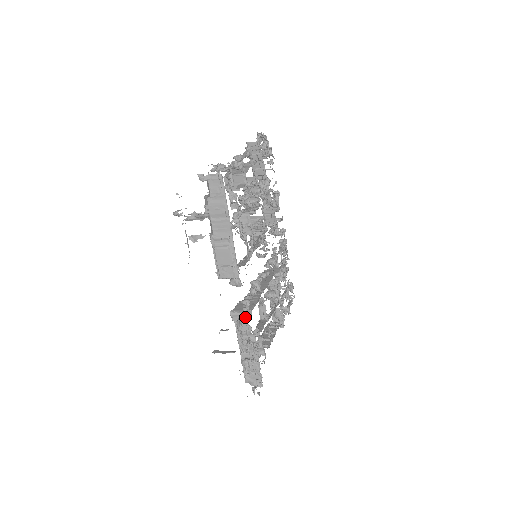
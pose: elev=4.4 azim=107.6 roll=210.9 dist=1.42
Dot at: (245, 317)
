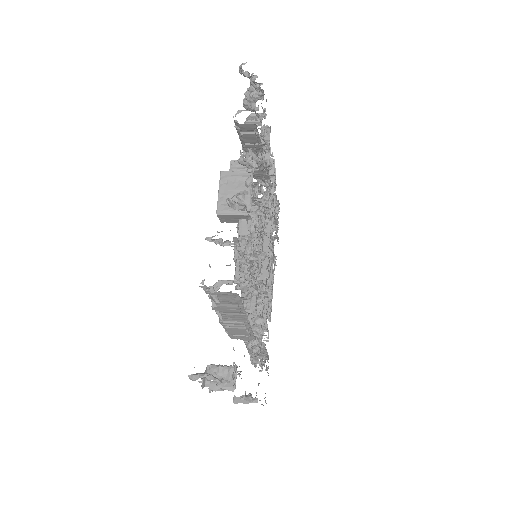
Dot at: (256, 343)
